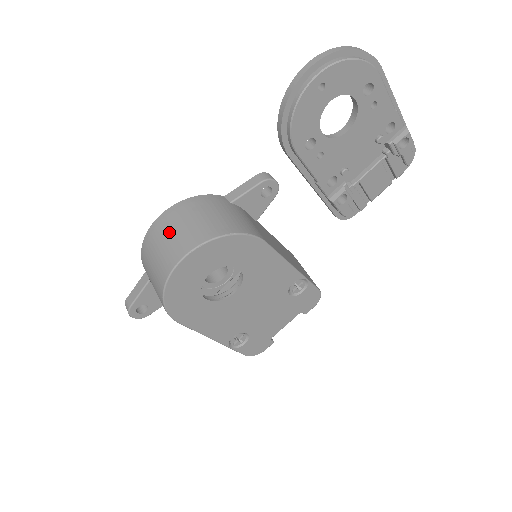
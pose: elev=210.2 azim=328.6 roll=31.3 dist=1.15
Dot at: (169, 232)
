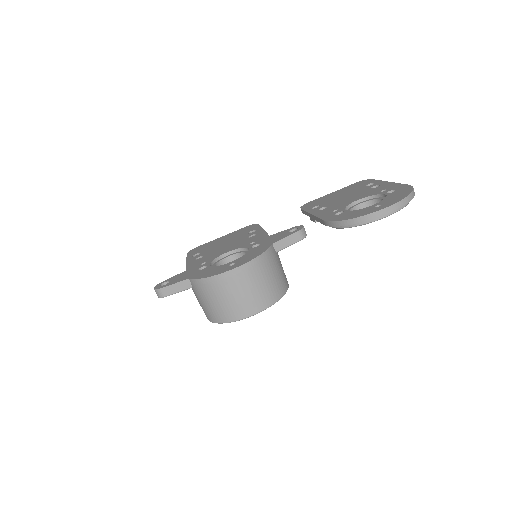
Dot at: (243, 289)
